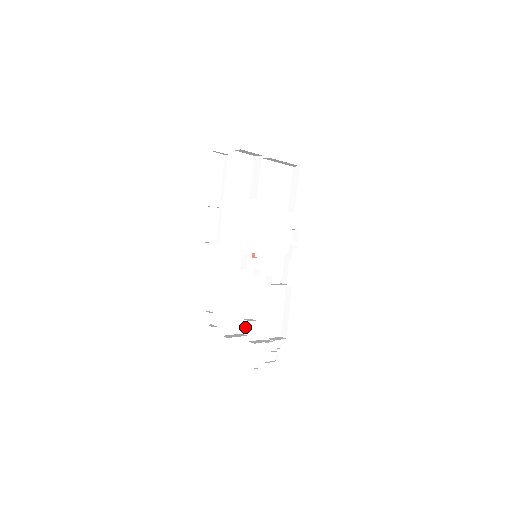
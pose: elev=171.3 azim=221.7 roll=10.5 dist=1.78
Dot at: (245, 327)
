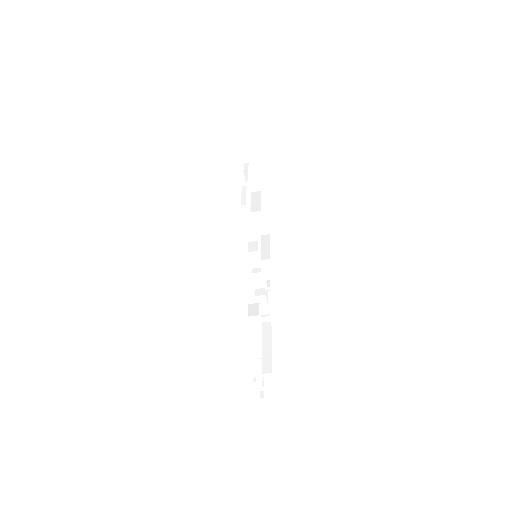
Dot at: (252, 309)
